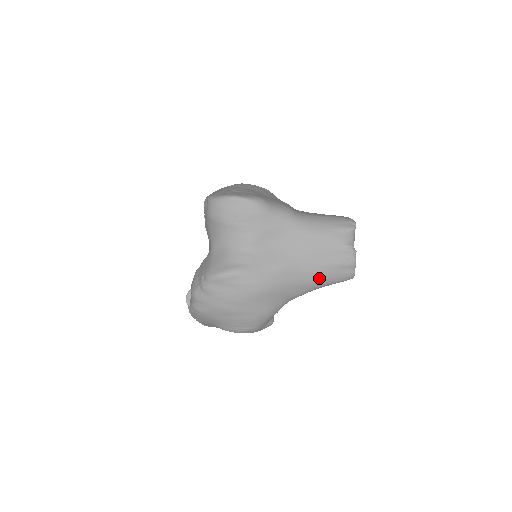
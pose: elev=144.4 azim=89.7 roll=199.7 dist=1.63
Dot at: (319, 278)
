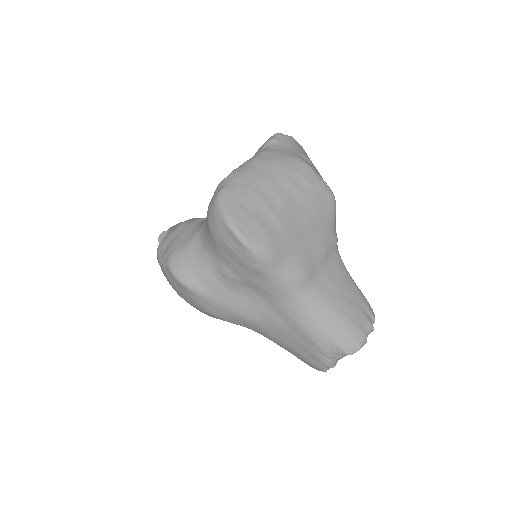
Dot at: (280, 346)
